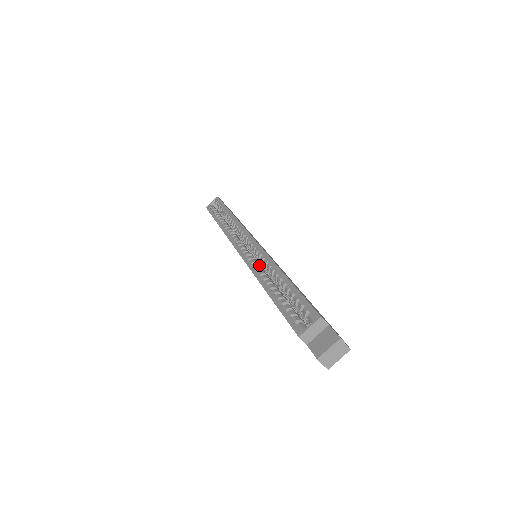
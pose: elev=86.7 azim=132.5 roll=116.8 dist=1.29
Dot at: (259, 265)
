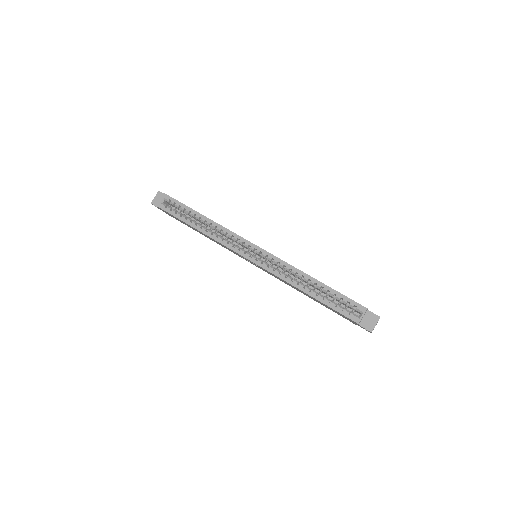
Dot at: (278, 269)
